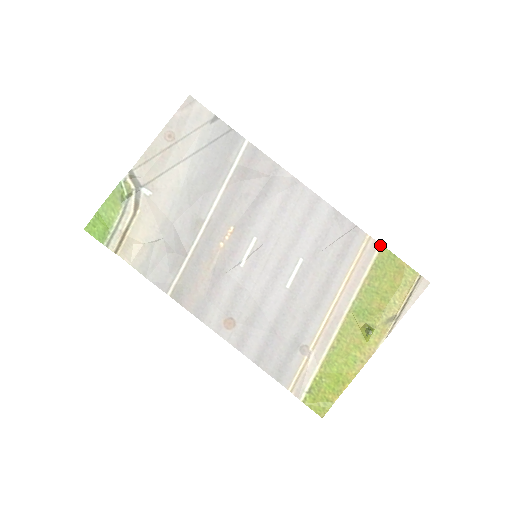
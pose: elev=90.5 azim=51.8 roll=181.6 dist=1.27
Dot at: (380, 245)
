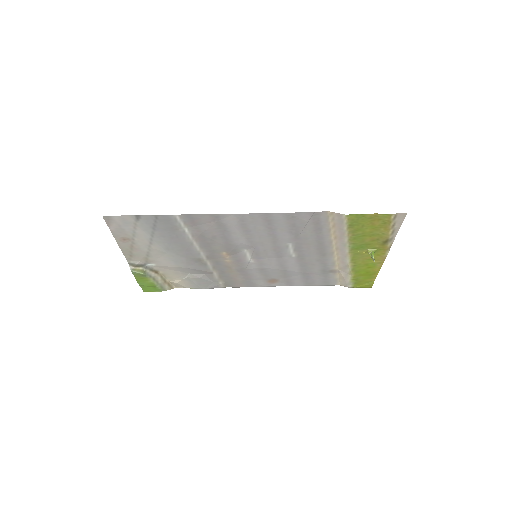
Dot at: (344, 215)
